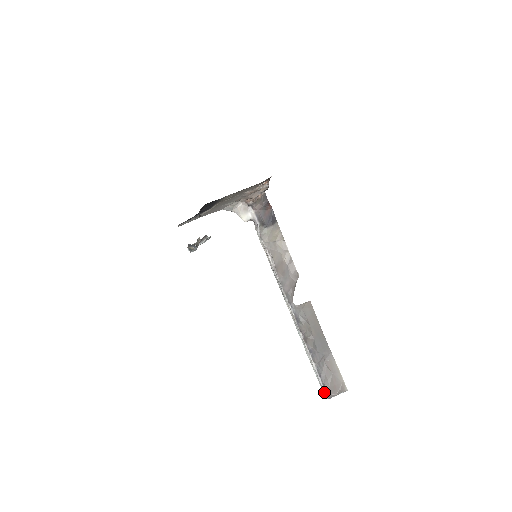
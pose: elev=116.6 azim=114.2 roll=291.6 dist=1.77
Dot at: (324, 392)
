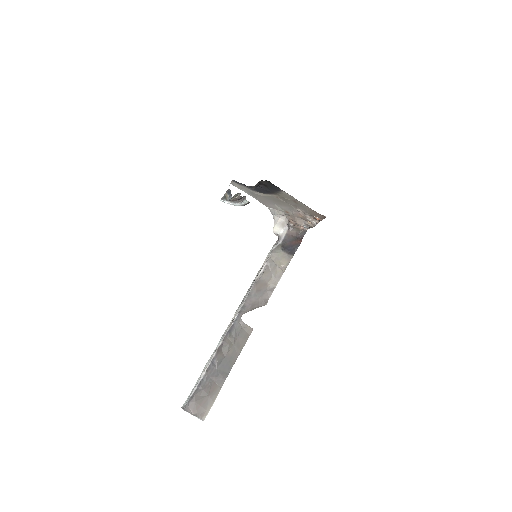
Dot at: (187, 401)
